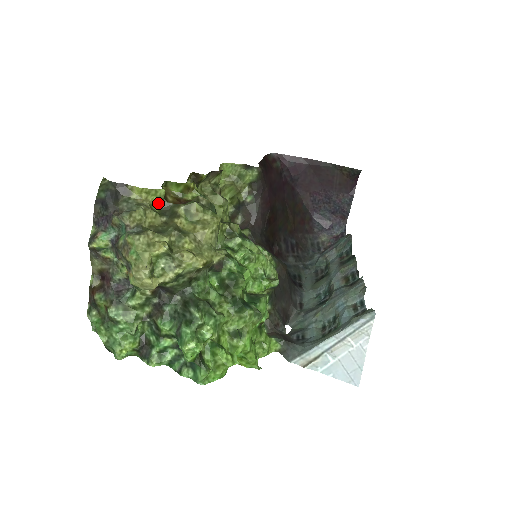
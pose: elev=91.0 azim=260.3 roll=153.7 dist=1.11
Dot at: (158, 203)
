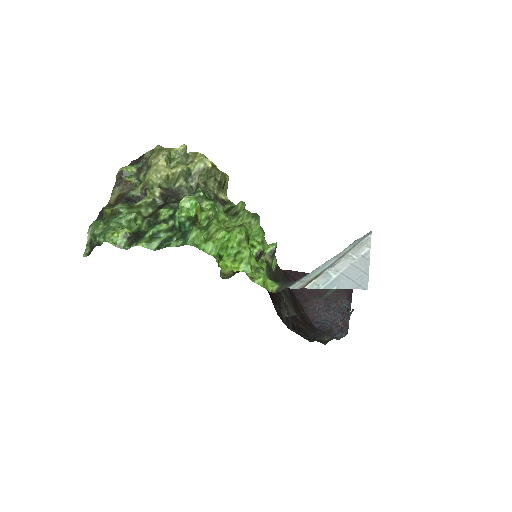
Dot at: occluded
